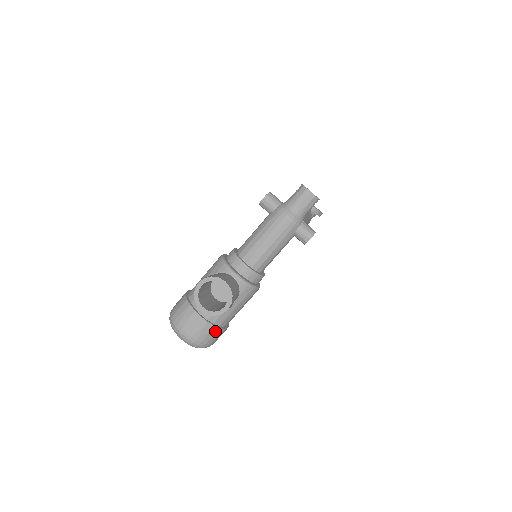
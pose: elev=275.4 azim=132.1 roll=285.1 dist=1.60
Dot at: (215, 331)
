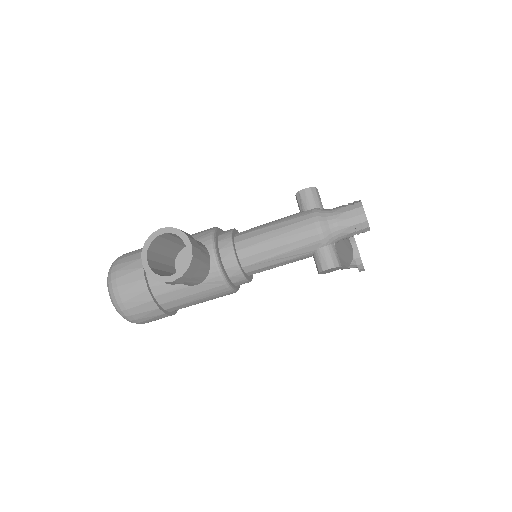
Dot at: (151, 307)
